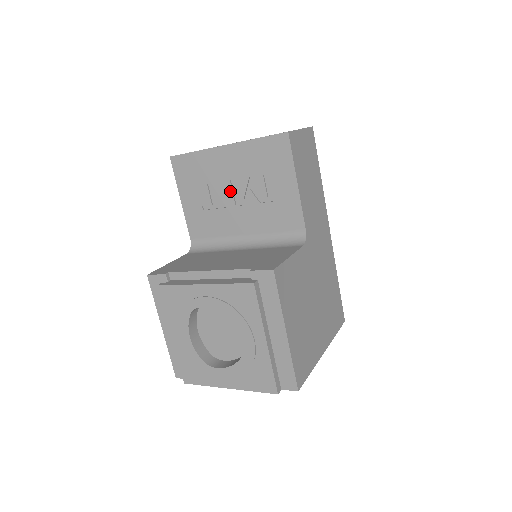
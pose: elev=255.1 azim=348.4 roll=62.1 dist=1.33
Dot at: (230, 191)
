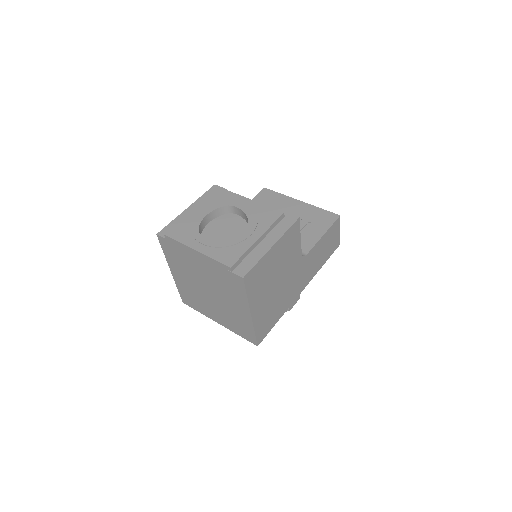
Dot at: occluded
